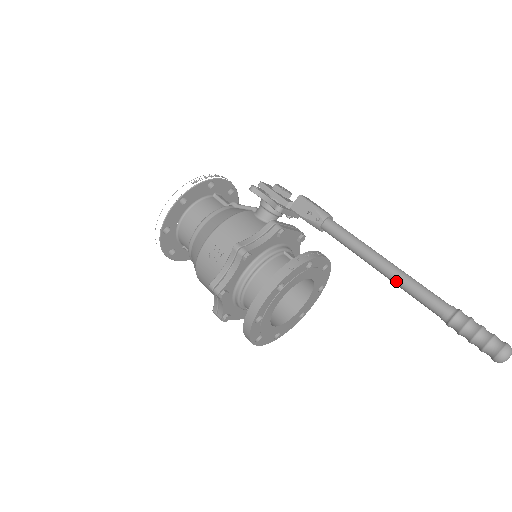
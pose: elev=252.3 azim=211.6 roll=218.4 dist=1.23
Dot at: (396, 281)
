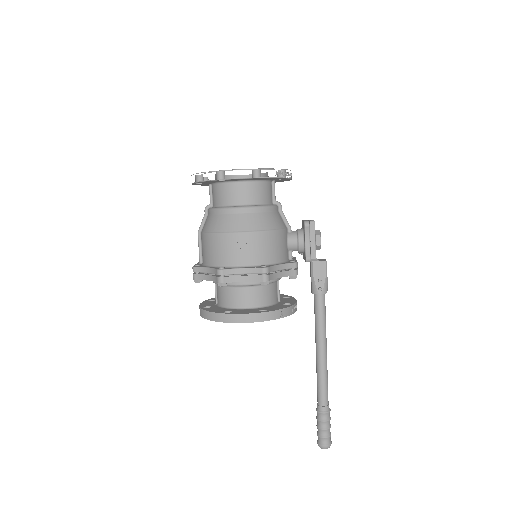
Dot at: (319, 368)
